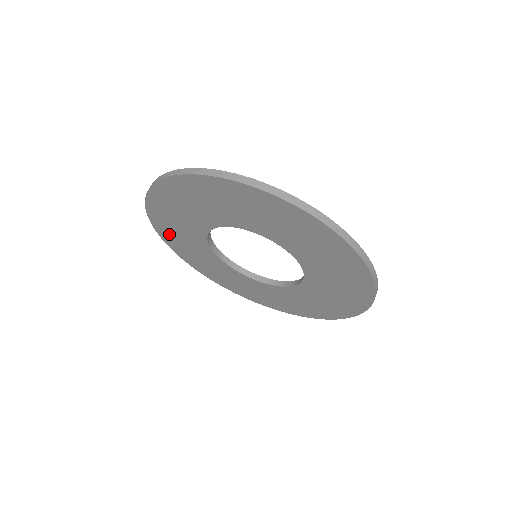
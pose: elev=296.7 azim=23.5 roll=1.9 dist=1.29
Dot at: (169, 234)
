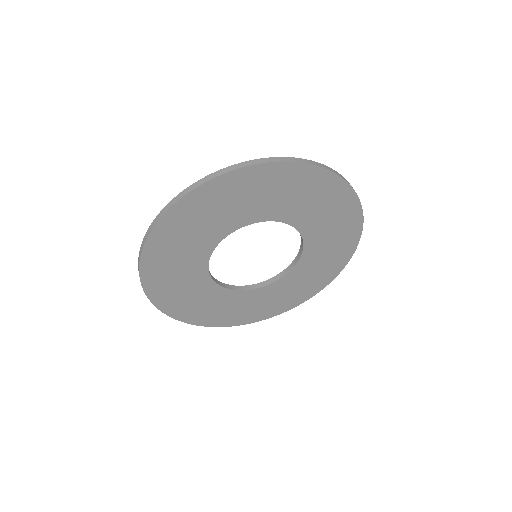
Dot at: (169, 236)
